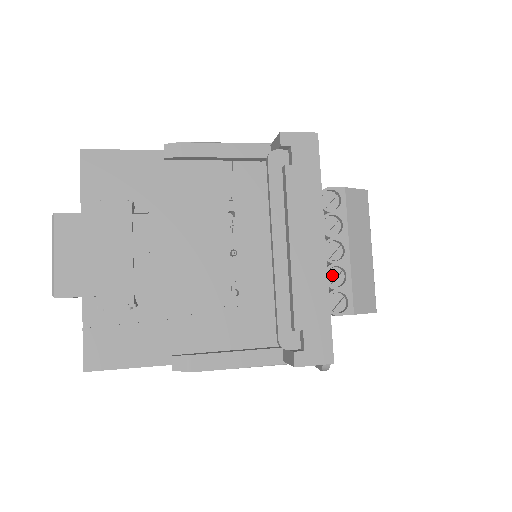
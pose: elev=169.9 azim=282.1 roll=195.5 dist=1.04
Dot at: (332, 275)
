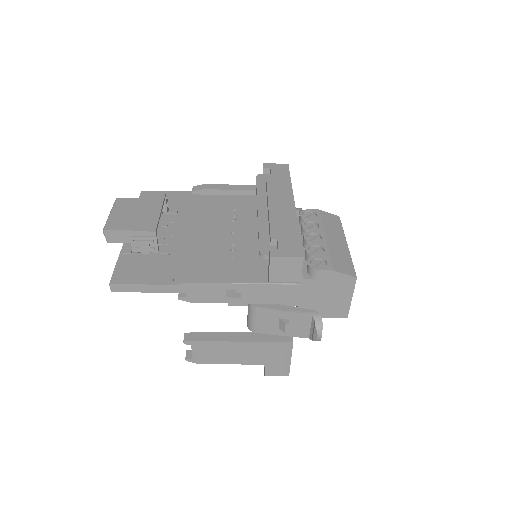
Dot at: (313, 251)
